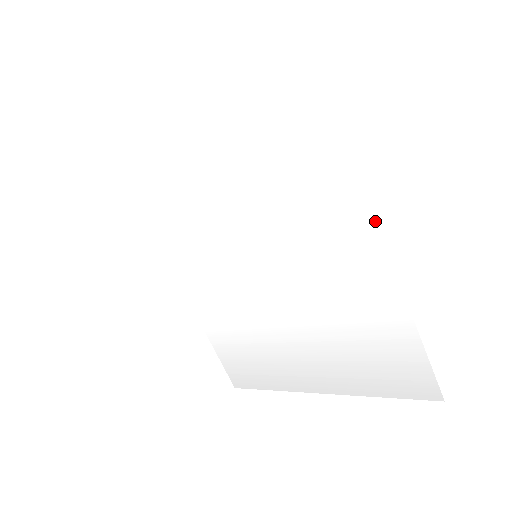
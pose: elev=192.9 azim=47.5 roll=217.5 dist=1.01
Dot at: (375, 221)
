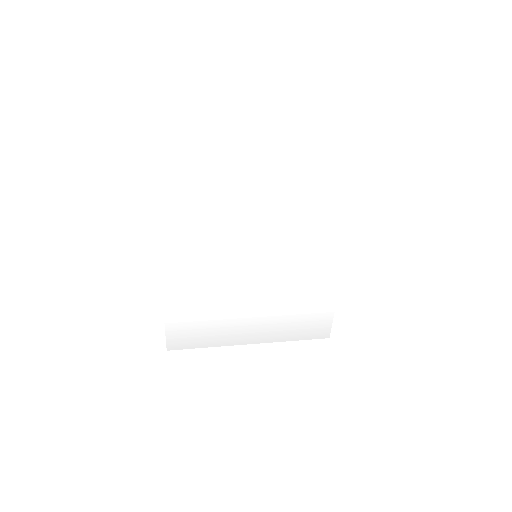
Dot at: occluded
